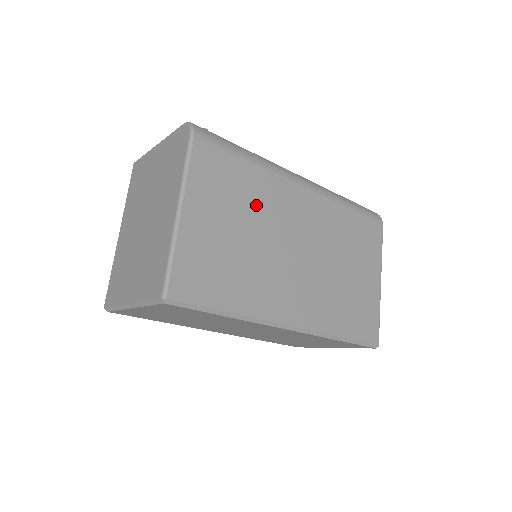
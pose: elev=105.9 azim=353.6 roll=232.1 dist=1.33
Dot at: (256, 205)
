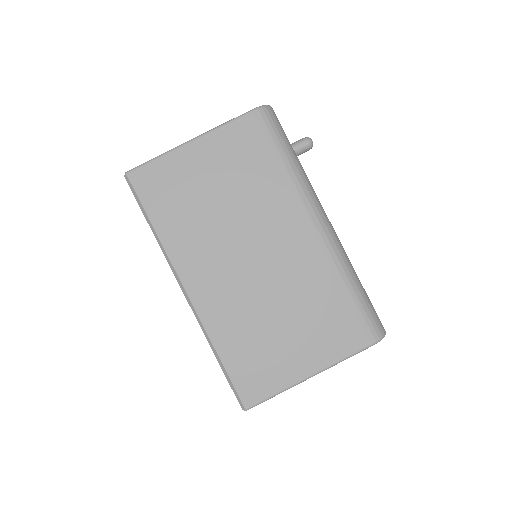
Dot at: (253, 194)
